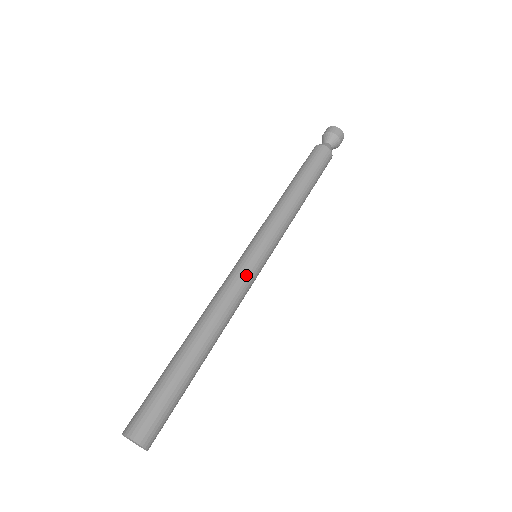
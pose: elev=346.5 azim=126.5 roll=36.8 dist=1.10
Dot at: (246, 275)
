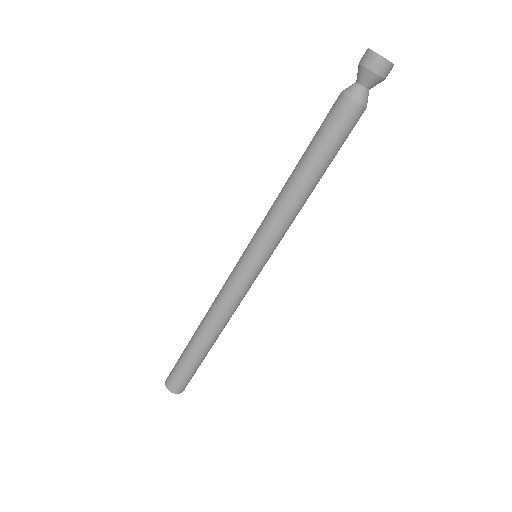
Dot at: (235, 281)
